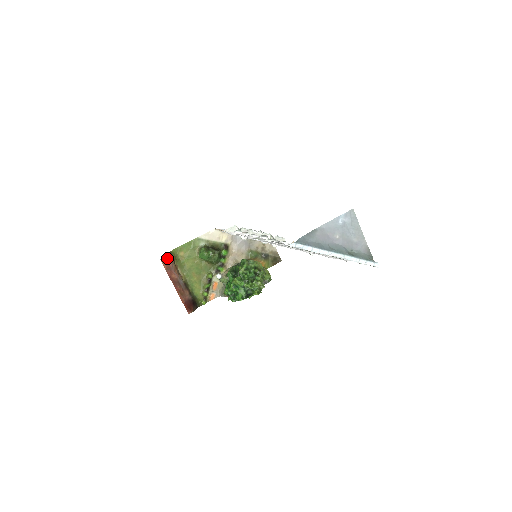
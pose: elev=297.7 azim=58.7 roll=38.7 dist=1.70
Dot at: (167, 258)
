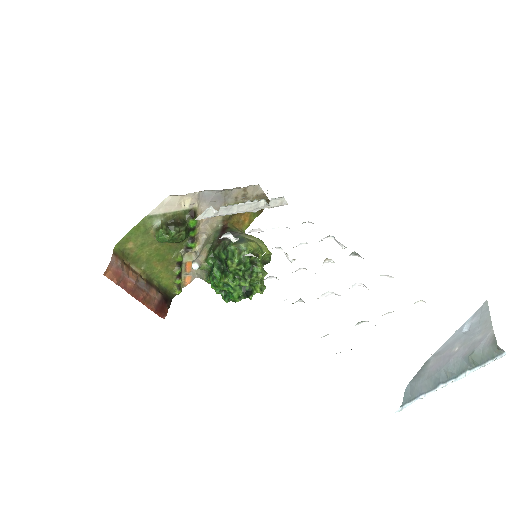
Dot at: (112, 265)
